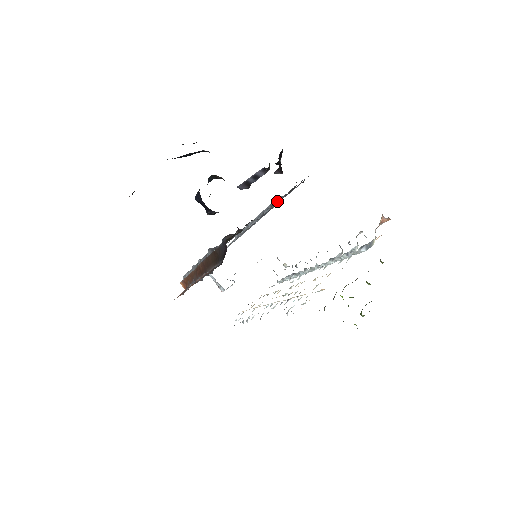
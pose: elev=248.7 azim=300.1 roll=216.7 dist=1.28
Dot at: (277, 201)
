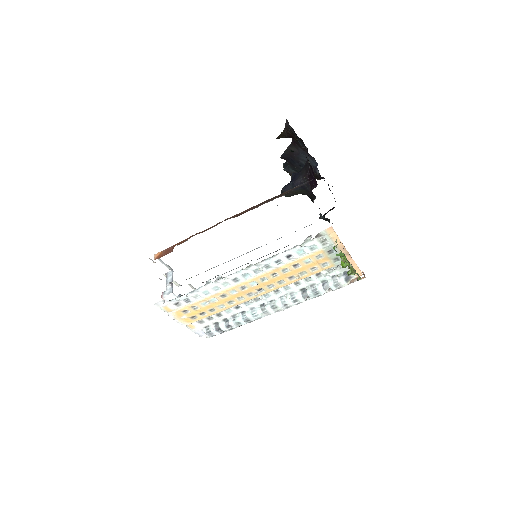
Dot at: occluded
